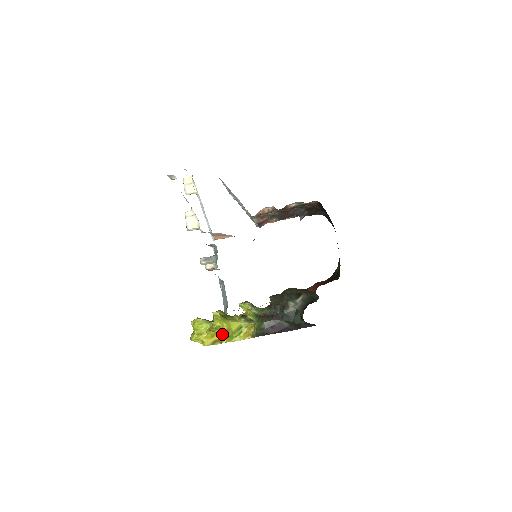
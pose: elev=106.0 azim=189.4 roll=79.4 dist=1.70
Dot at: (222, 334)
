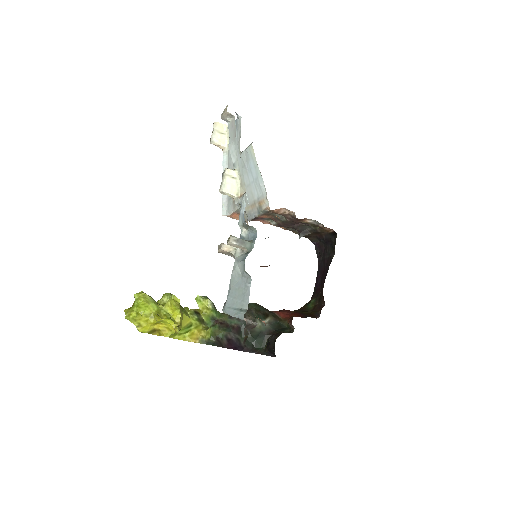
Dot at: (170, 326)
